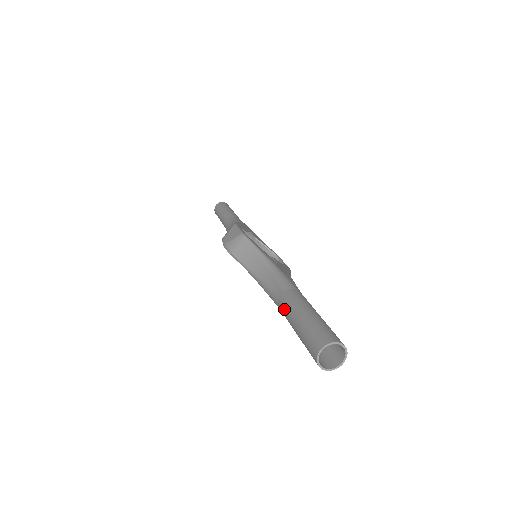
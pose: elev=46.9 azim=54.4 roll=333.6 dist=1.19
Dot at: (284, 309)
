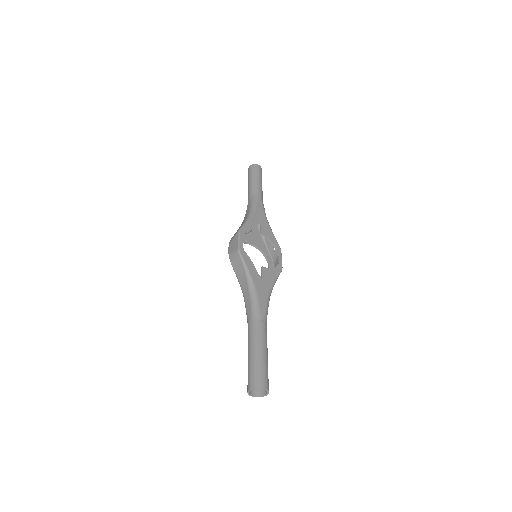
Dot at: occluded
